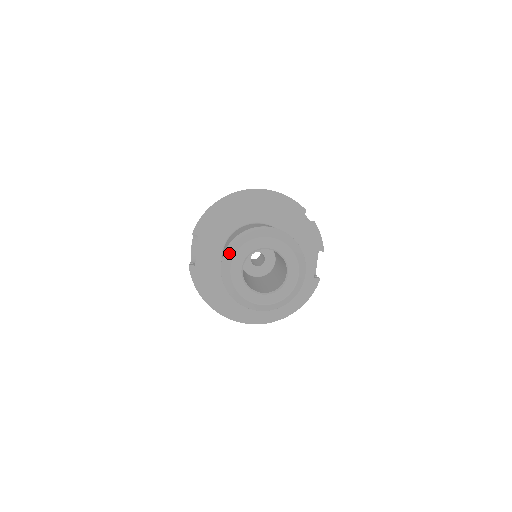
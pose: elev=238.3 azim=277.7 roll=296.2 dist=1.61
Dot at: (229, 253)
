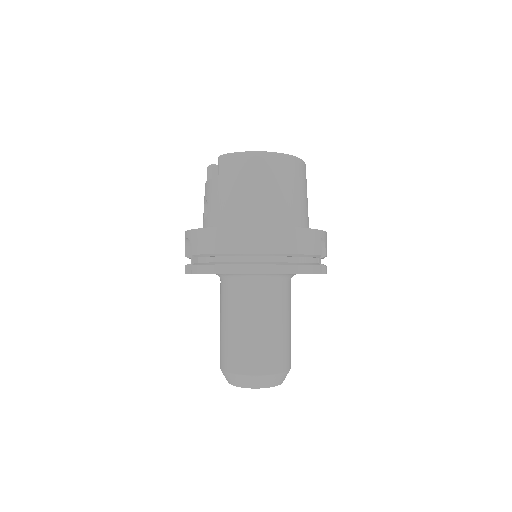
Dot at: (230, 379)
